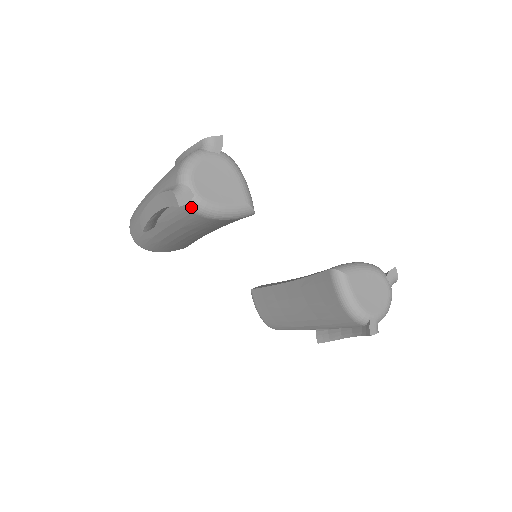
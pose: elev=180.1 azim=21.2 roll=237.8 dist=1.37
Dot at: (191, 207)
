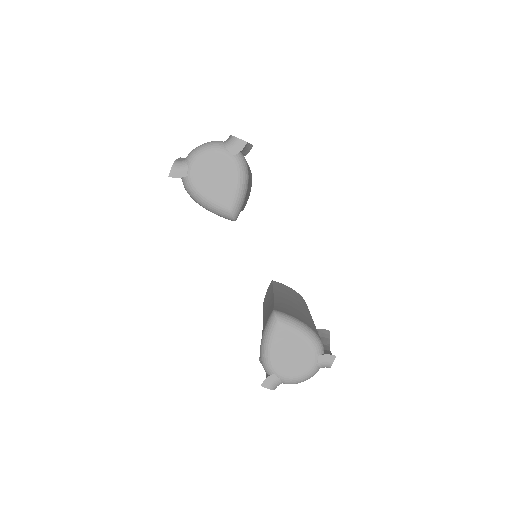
Dot at: (183, 183)
